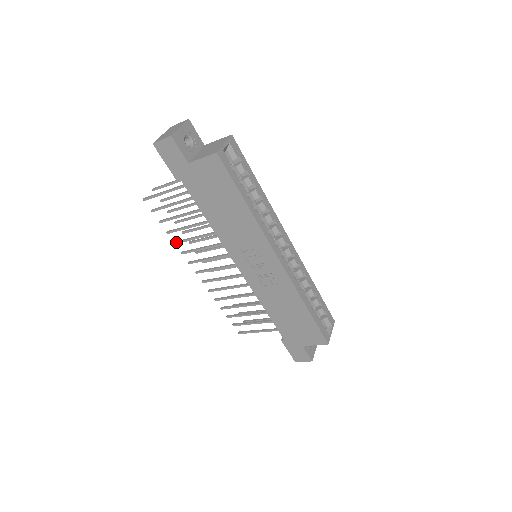
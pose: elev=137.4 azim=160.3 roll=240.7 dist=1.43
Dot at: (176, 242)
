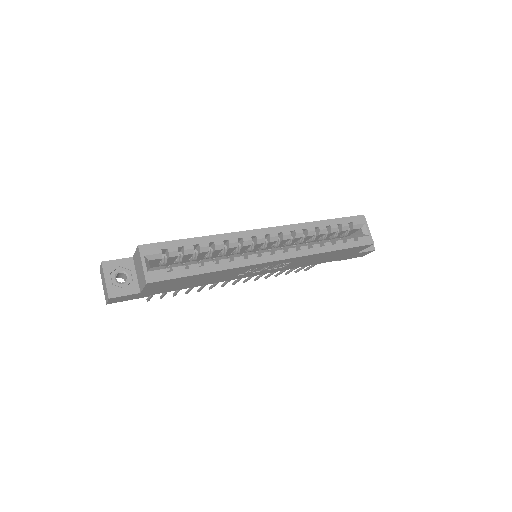
Dot at: (198, 291)
